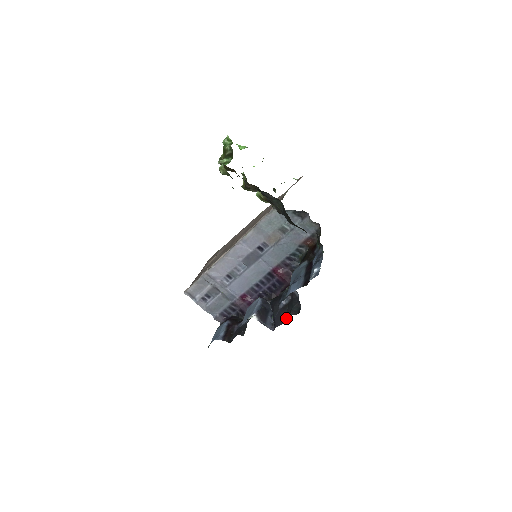
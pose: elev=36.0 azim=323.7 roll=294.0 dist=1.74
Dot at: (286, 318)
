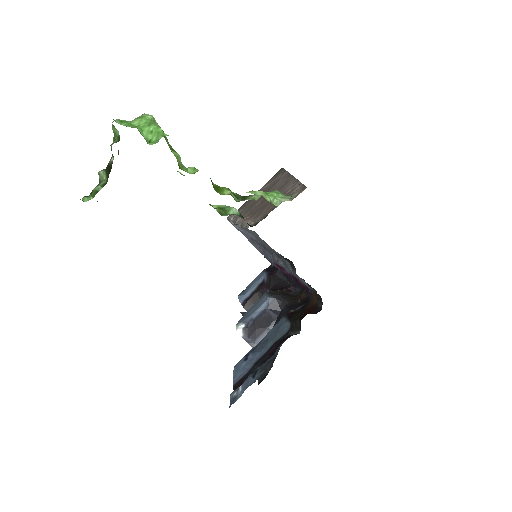
Dot at: occluded
